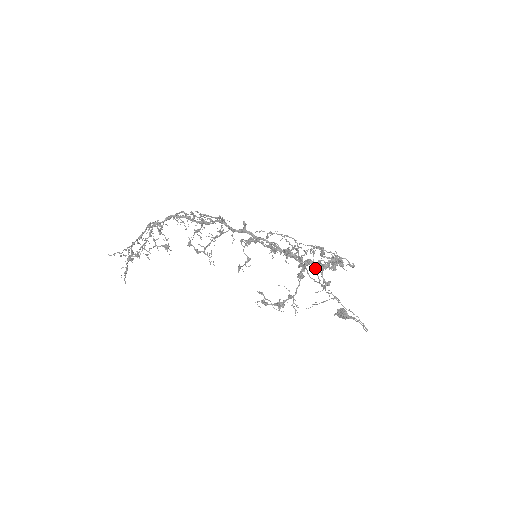
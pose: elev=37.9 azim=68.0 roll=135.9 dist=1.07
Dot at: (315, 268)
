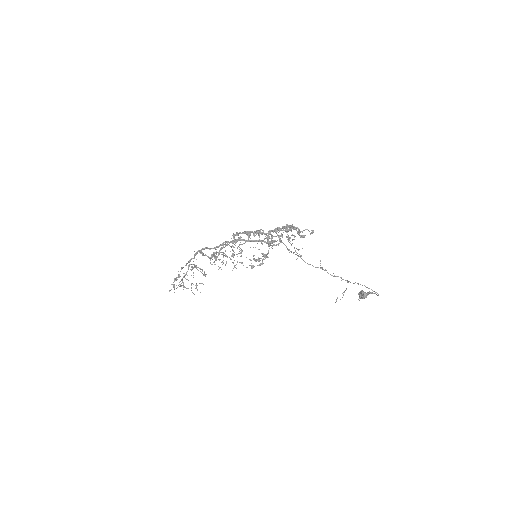
Dot at: (291, 245)
